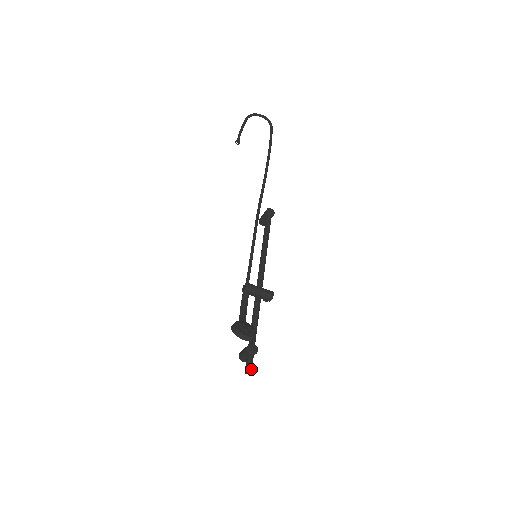
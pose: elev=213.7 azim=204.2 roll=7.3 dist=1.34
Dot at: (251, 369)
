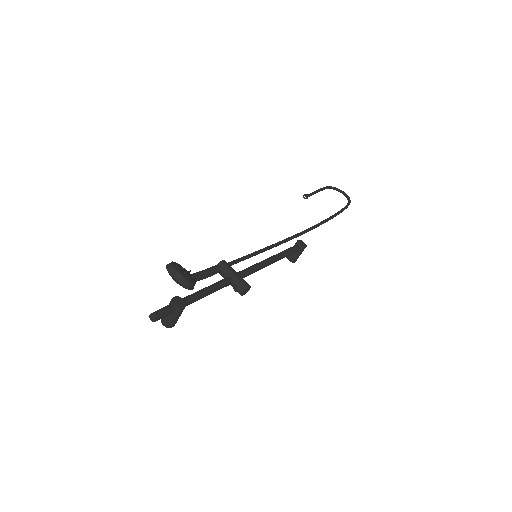
Dot at: (159, 315)
